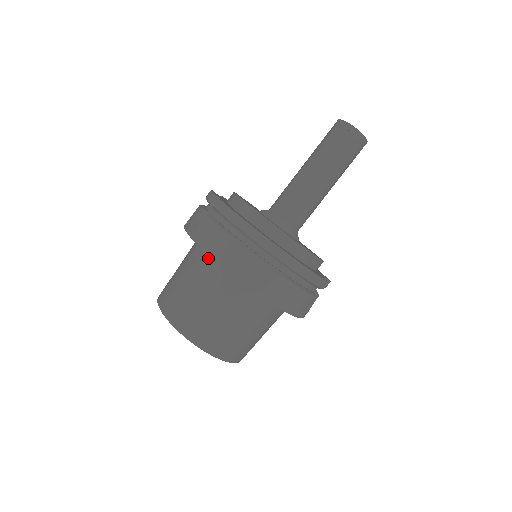
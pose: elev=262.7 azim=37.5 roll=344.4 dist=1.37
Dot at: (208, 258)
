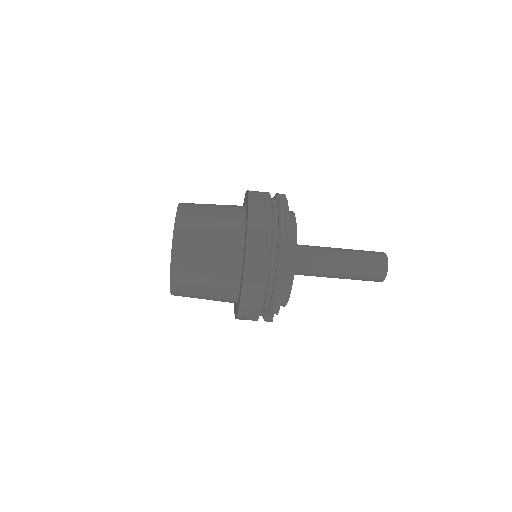
Dot at: (241, 216)
